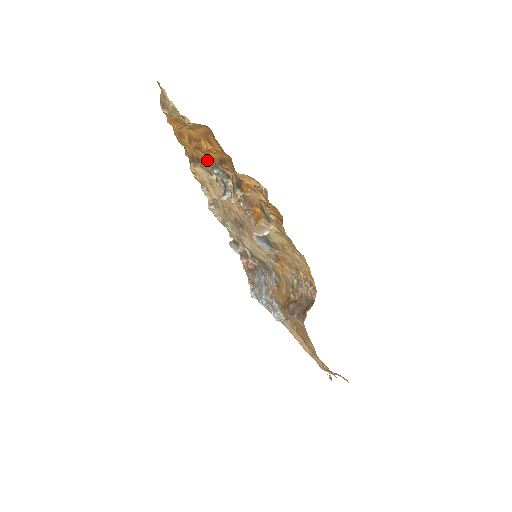
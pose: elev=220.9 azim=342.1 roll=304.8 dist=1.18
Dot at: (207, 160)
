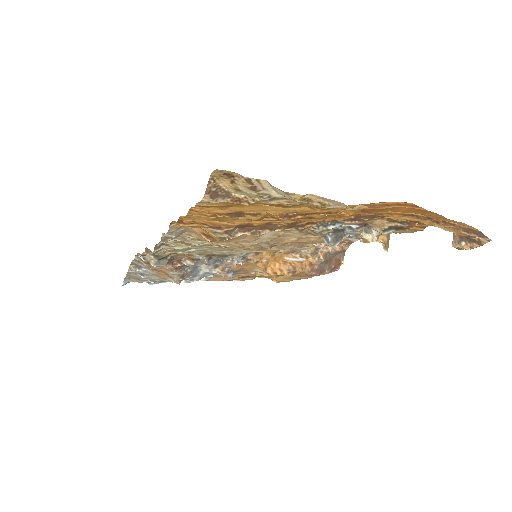
Dot at: (306, 221)
